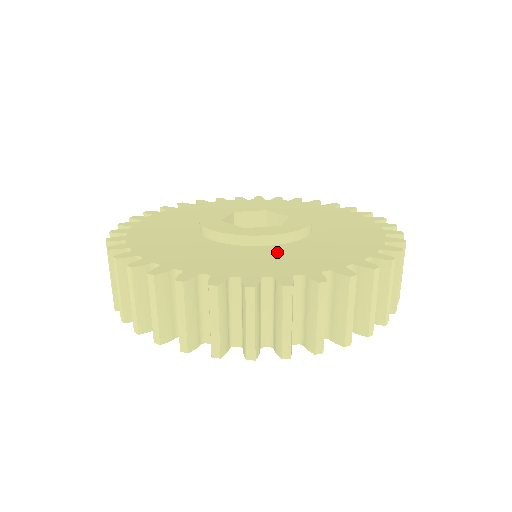
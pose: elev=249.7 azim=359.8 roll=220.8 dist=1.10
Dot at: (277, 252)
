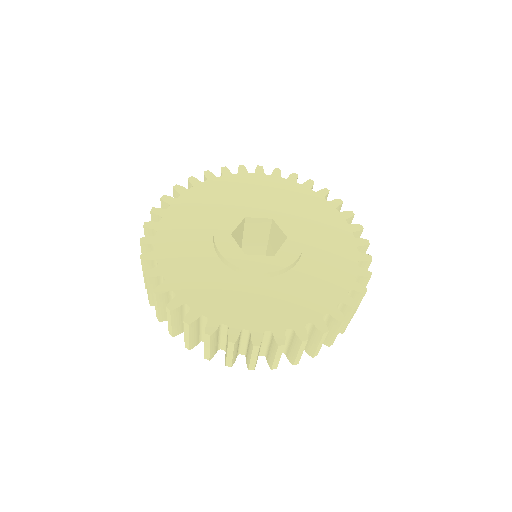
Dot at: (263, 291)
